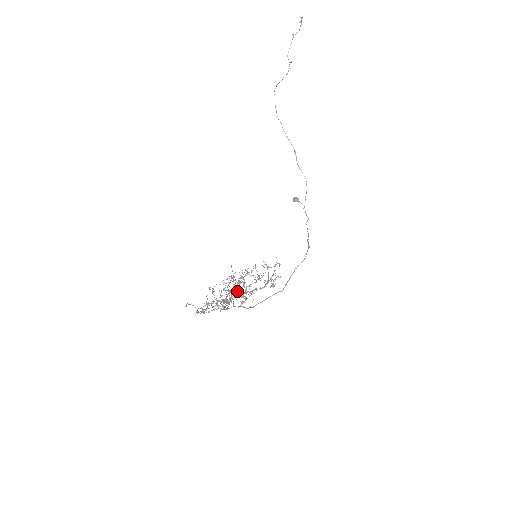
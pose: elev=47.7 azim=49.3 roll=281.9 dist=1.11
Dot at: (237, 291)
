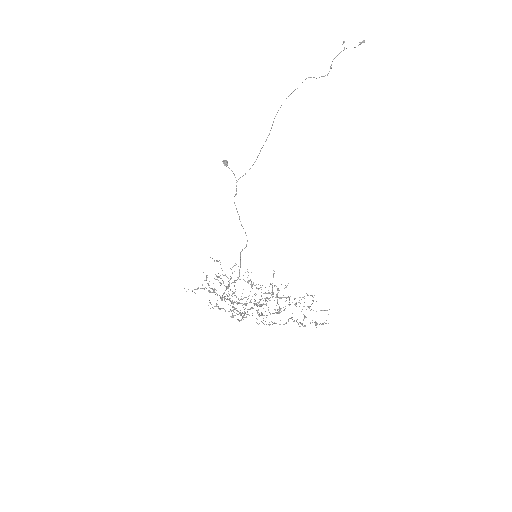
Dot at: occluded
